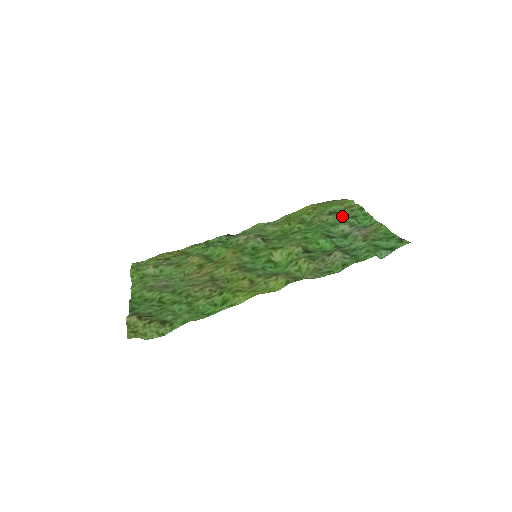
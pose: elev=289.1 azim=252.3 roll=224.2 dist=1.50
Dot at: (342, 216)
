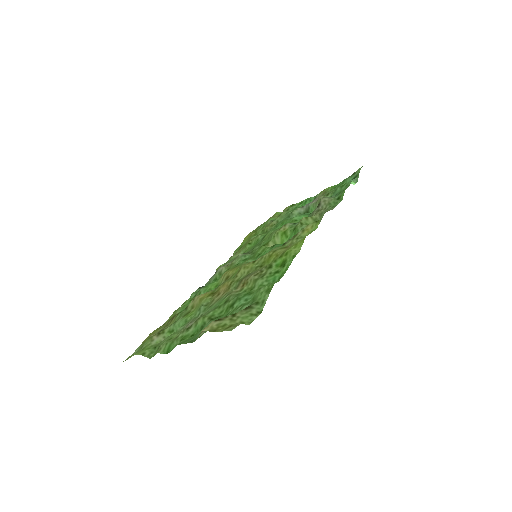
Dot at: occluded
